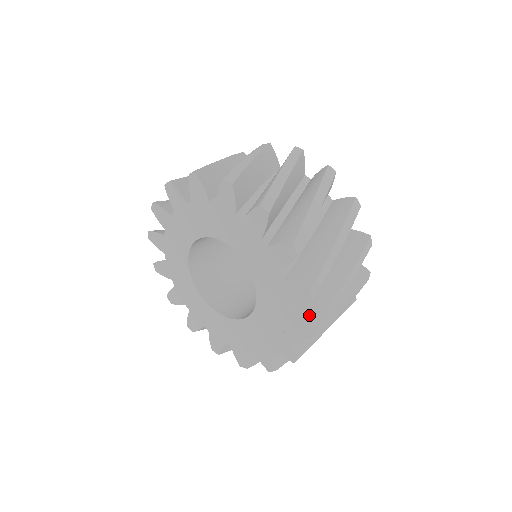
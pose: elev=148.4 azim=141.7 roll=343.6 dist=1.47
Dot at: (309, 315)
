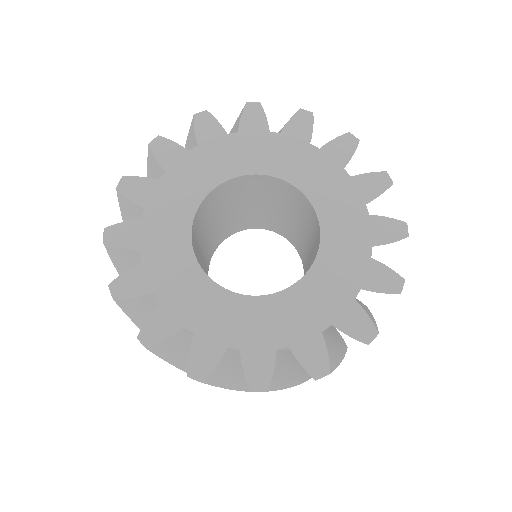
Dot at: occluded
